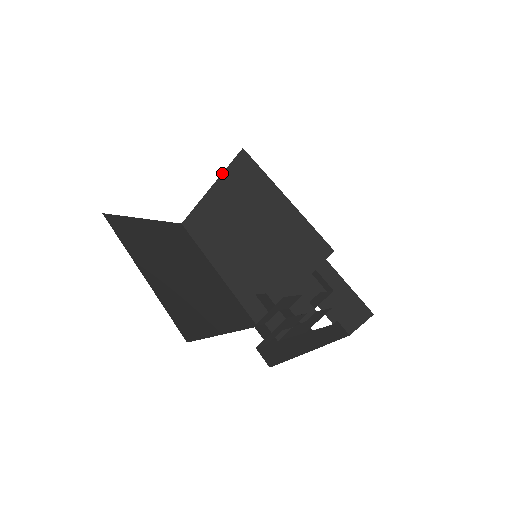
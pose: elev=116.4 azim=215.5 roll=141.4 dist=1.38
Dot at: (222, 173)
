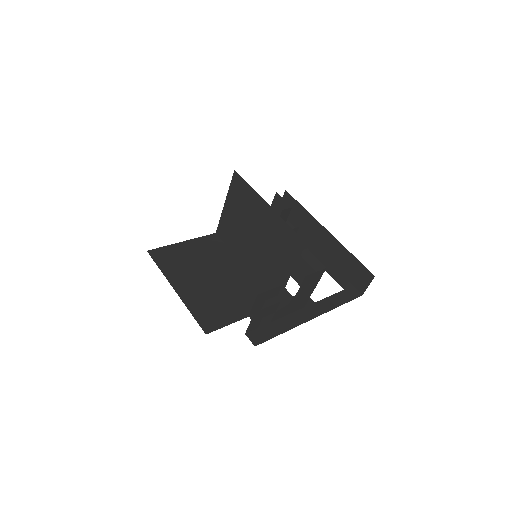
Dot at: (228, 191)
